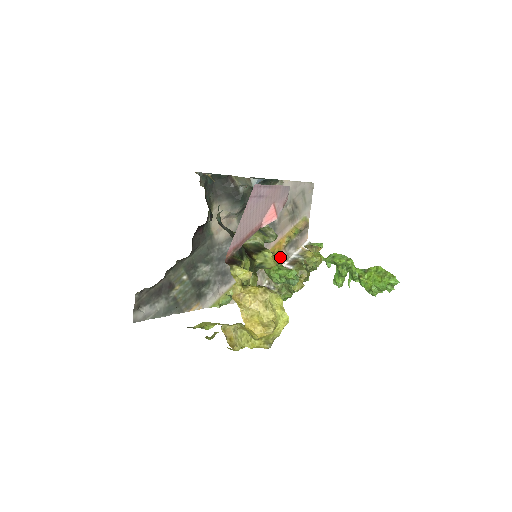
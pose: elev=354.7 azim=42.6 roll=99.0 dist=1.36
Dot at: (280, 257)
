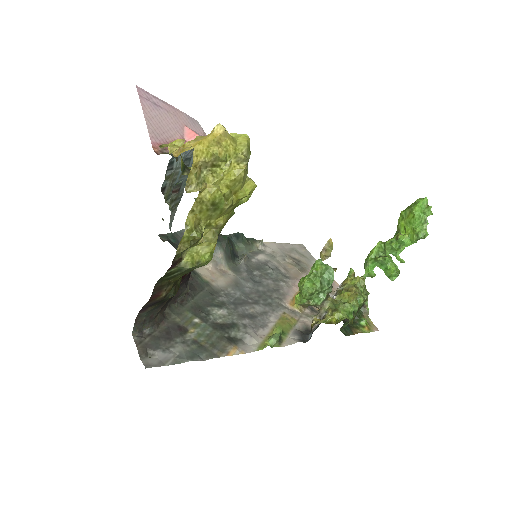
Dot at: occluded
